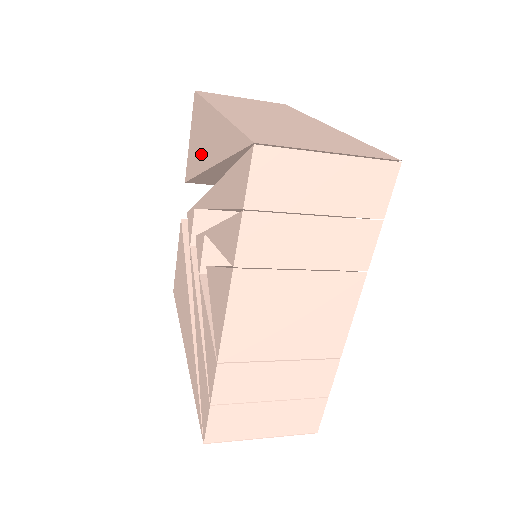
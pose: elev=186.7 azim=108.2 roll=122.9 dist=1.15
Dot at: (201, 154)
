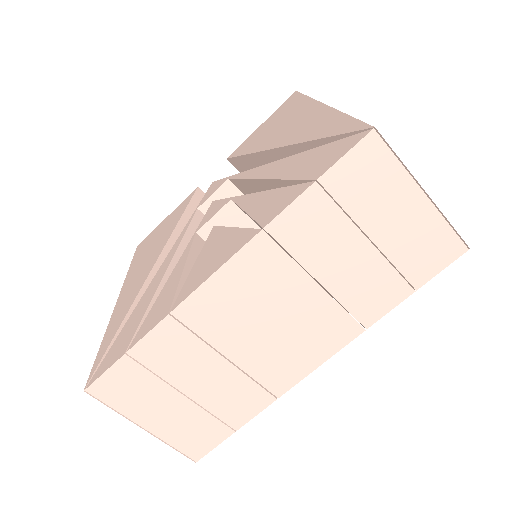
Dot at: (272, 136)
